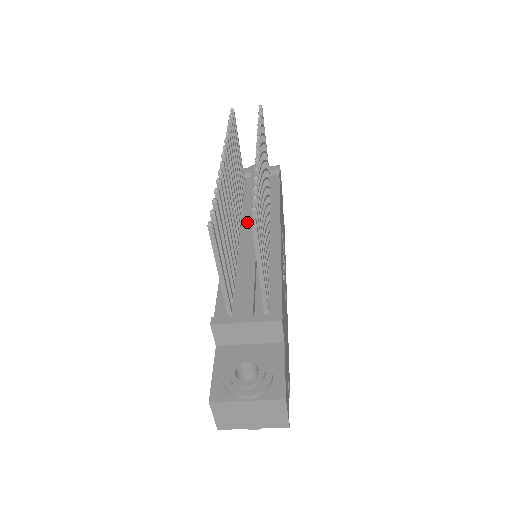
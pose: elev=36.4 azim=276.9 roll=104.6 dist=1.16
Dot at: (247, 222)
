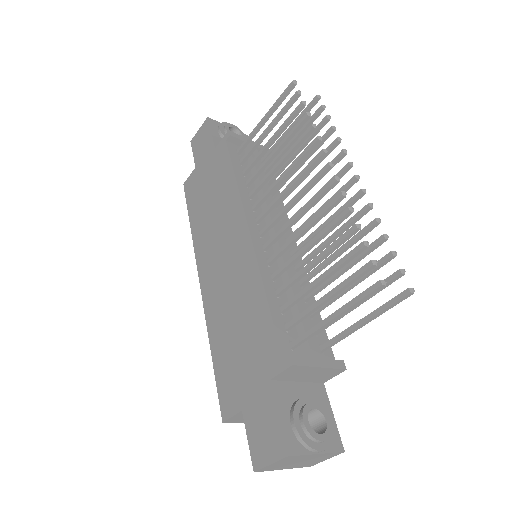
Dot at: occluded
